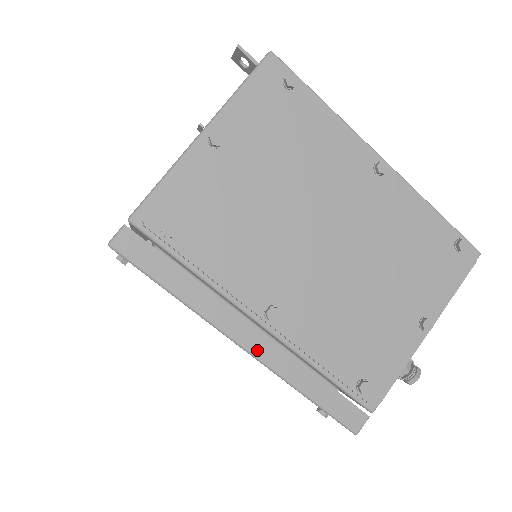
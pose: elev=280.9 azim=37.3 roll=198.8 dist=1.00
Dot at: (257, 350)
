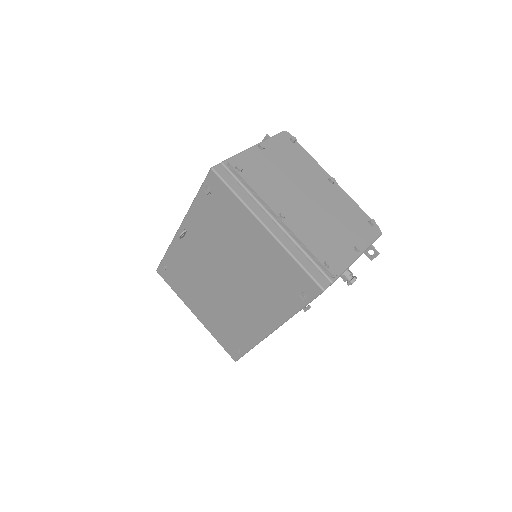
Dot at: (274, 231)
